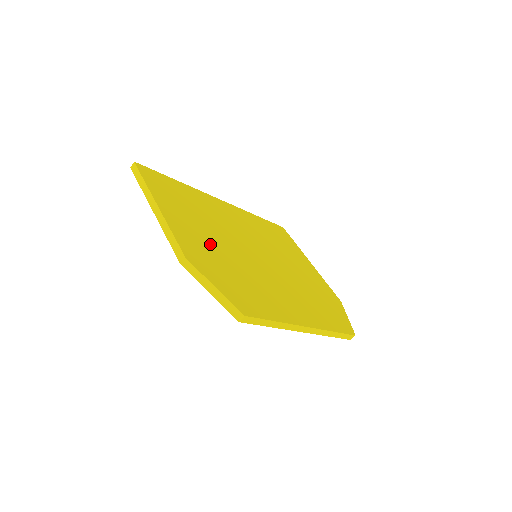
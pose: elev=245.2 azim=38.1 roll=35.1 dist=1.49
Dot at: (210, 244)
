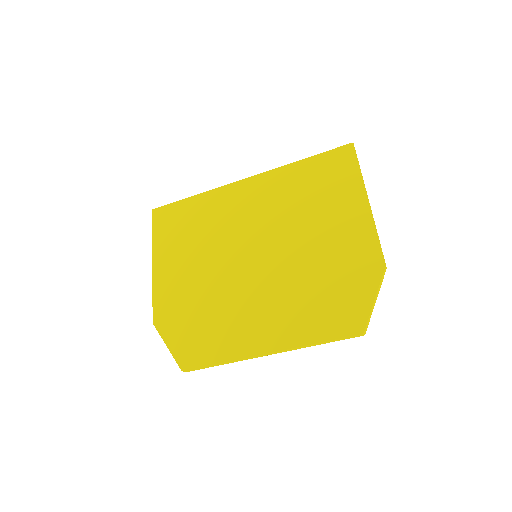
Dot at: (188, 284)
